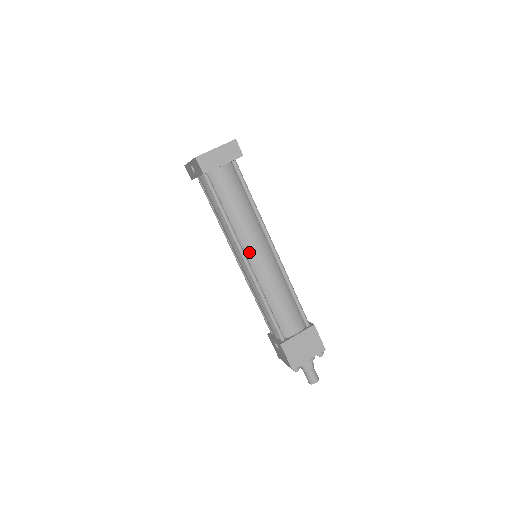
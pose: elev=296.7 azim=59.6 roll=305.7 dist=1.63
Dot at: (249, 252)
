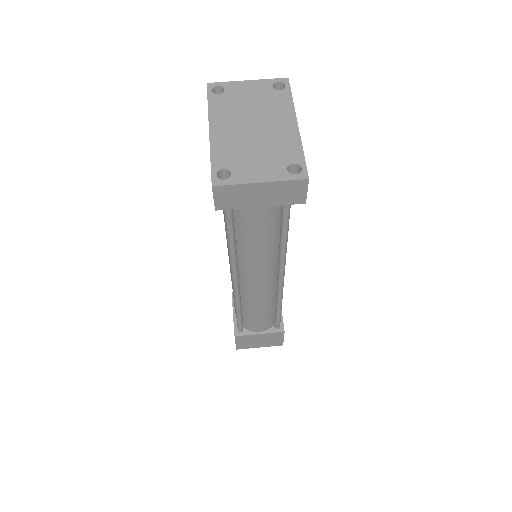
Dot at: (245, 270)
